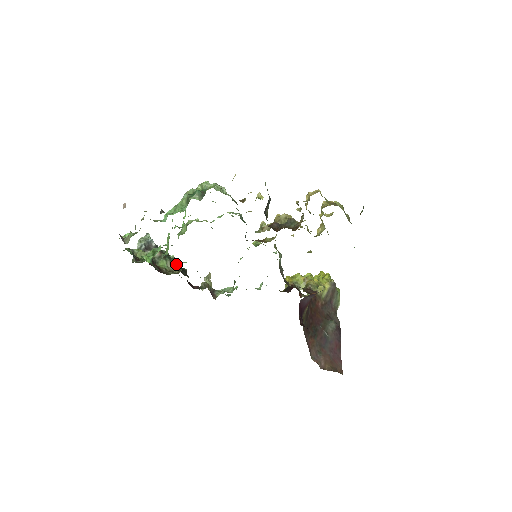
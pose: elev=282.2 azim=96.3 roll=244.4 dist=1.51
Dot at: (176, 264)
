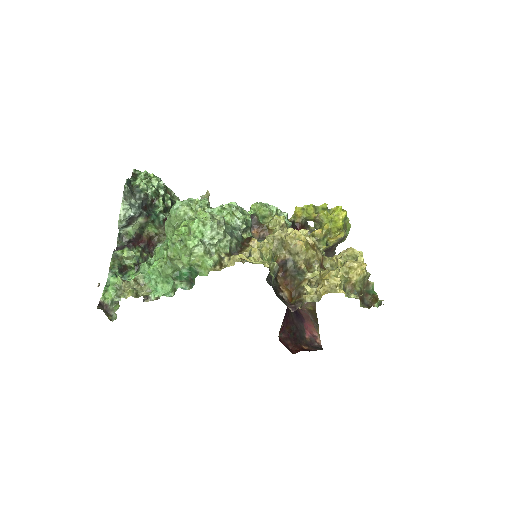
Dot at: occluded
